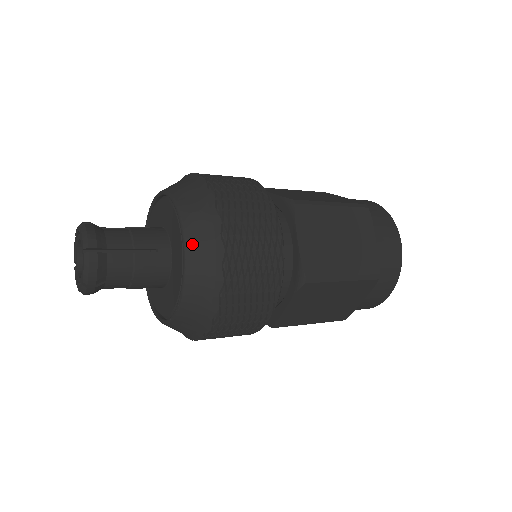
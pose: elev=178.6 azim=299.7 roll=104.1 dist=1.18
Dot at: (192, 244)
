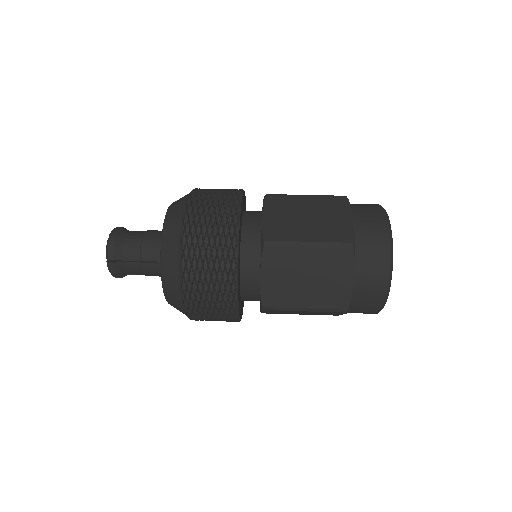
Dot at: occluded
